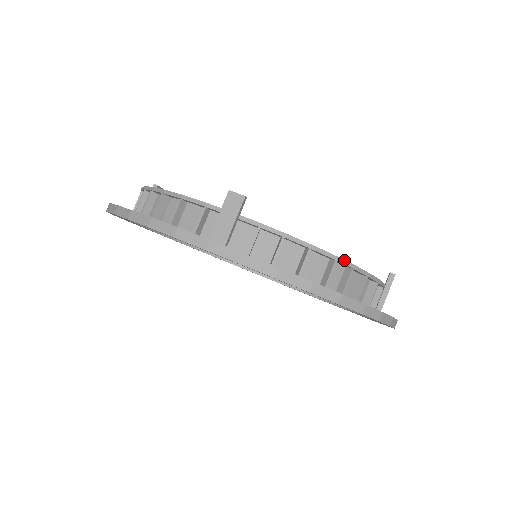
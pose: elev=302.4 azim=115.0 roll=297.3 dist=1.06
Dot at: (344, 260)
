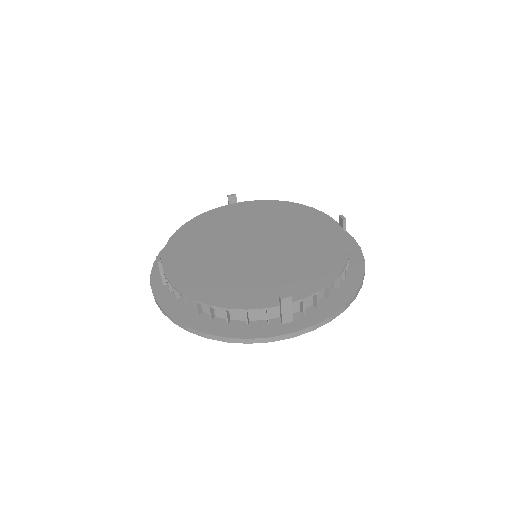
Dot at: (343, 270)
